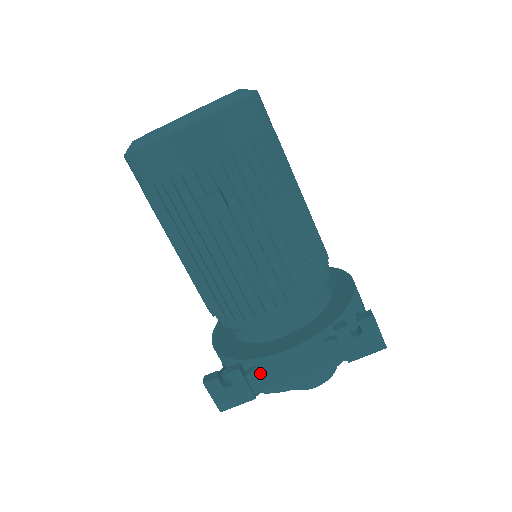
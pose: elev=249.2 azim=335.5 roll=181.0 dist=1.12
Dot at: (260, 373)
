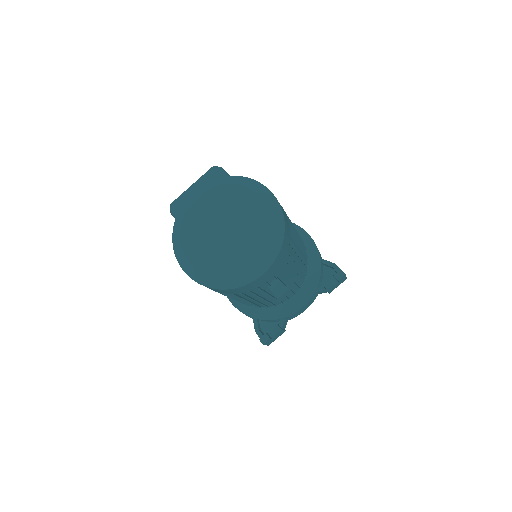
Dot at: (286, 320)
